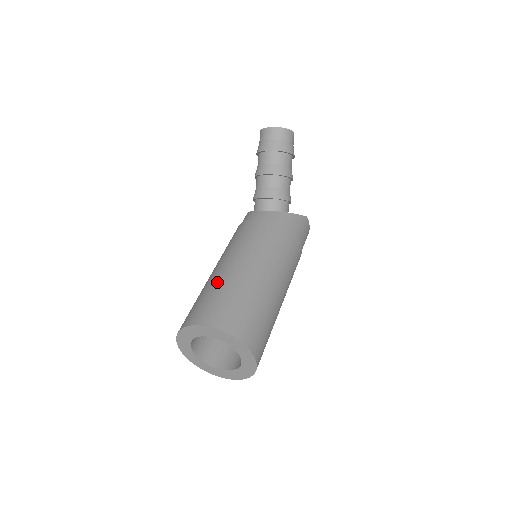
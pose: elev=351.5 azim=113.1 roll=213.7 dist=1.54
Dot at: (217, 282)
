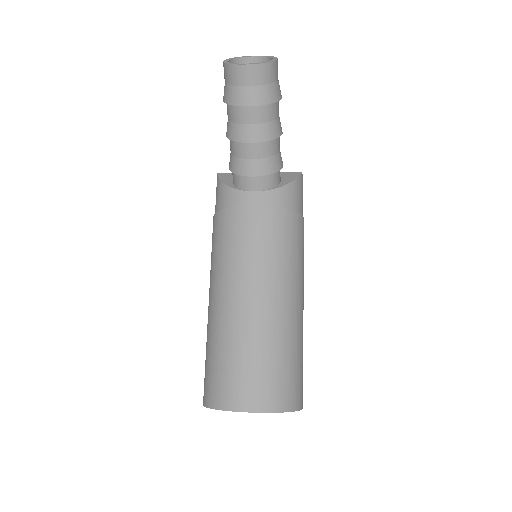
Dot at: (236, 337)
